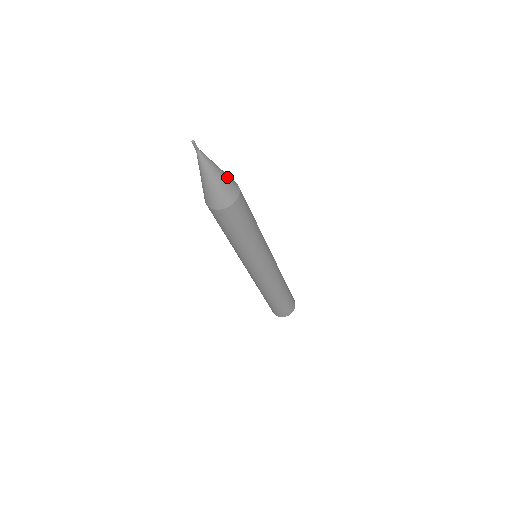
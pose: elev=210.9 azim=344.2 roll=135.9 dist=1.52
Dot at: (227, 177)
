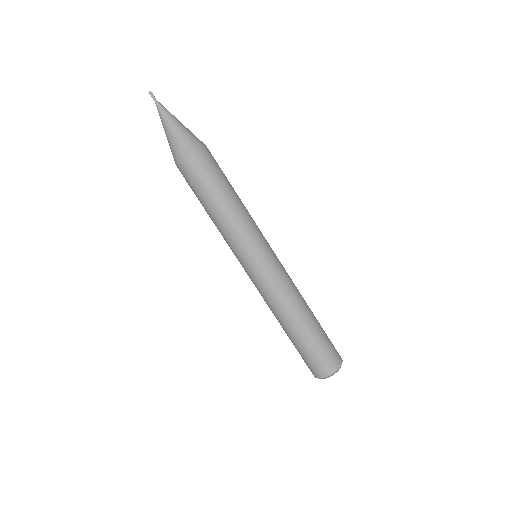
Dot at: (186, 132)
